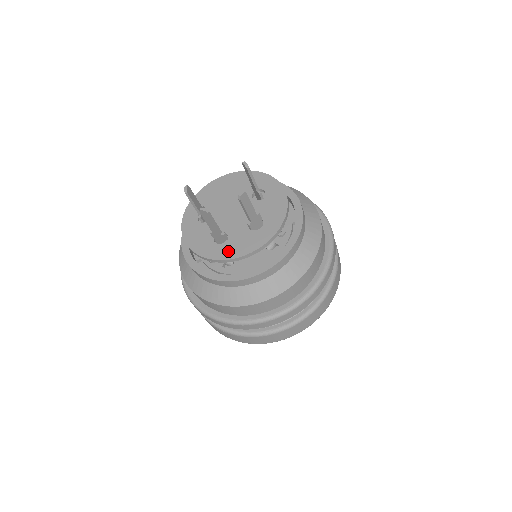
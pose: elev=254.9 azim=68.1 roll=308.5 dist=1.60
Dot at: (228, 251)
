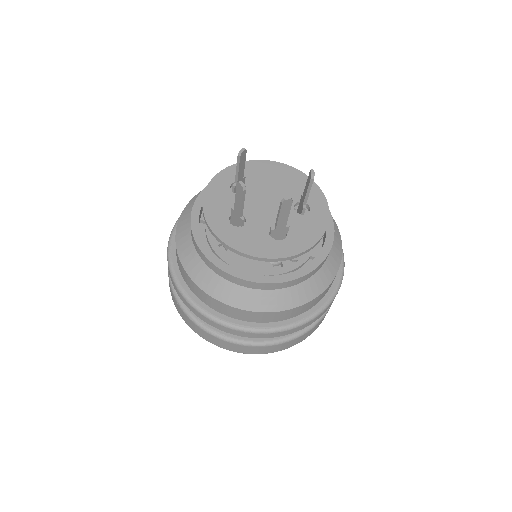
Dot at: (234, 237)
